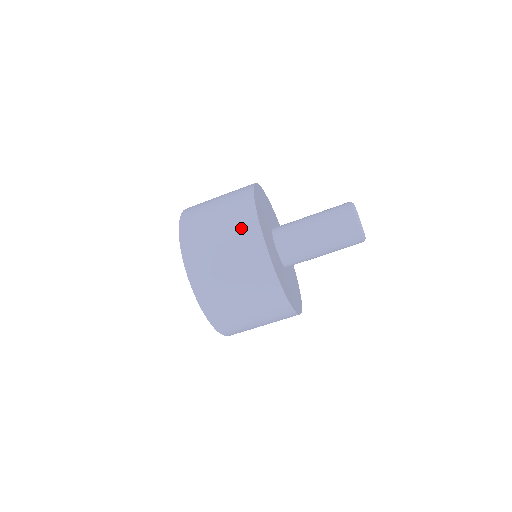
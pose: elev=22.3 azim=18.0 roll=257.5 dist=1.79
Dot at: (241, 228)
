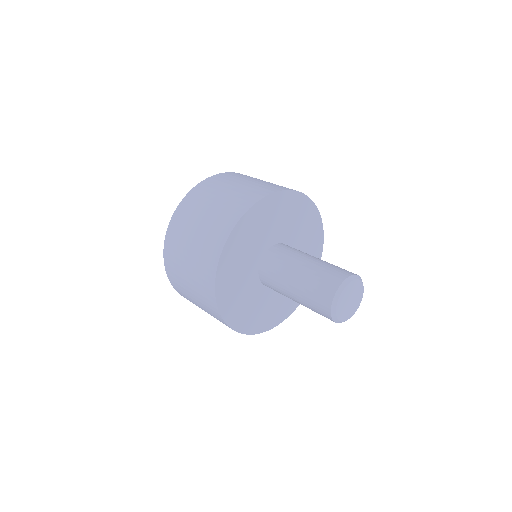
Dot at: (258, 188)
